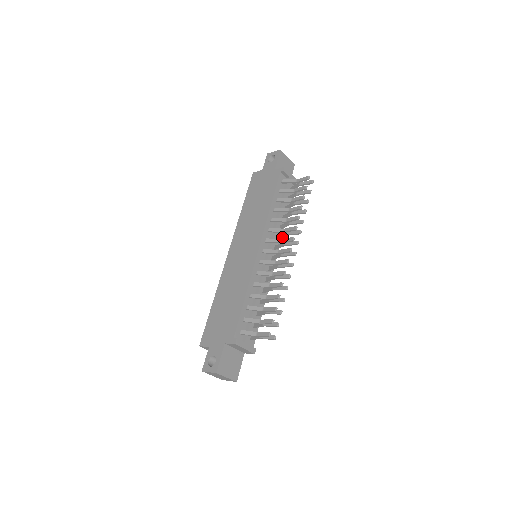
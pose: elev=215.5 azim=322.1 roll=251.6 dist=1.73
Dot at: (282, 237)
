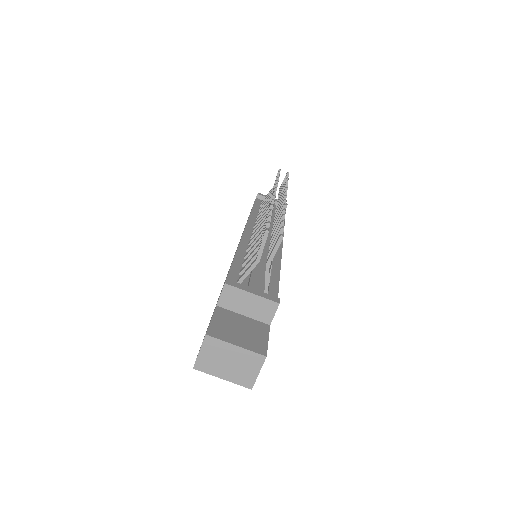
Dot at: occluded
